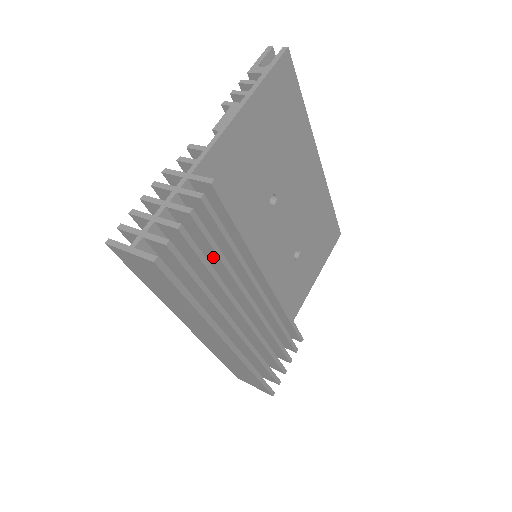
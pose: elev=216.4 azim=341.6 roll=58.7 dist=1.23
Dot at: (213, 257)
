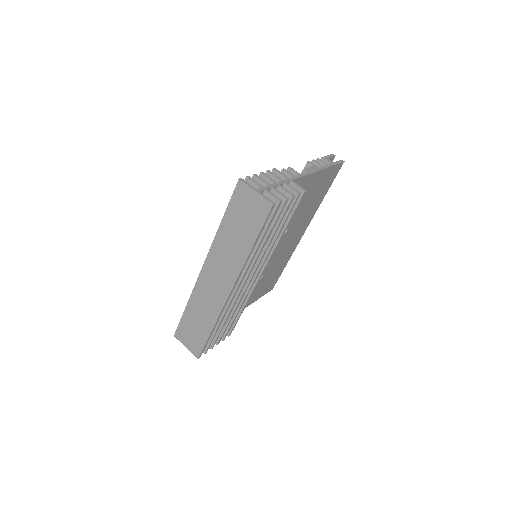
Dot at: occluded
